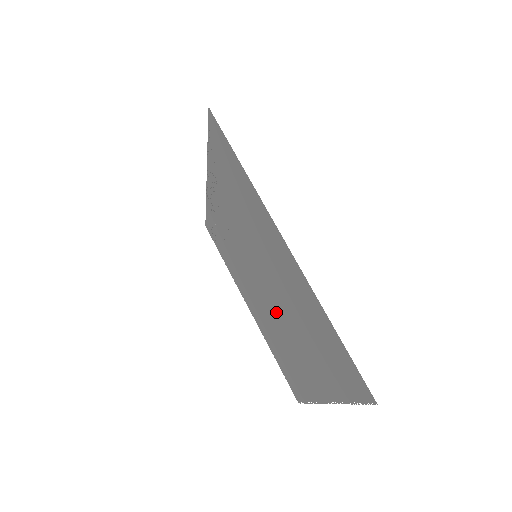
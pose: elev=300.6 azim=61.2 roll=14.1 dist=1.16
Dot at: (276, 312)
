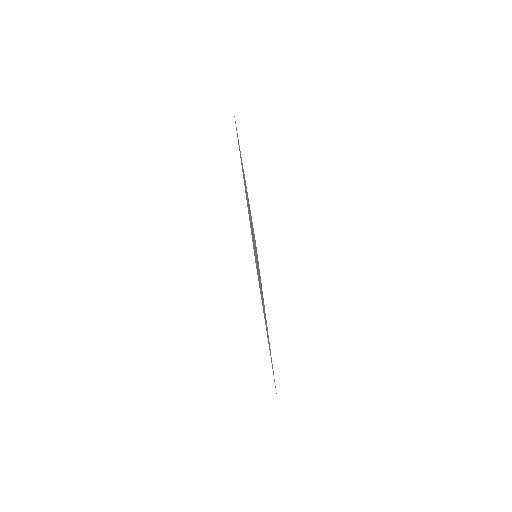
Dot at: occluded
